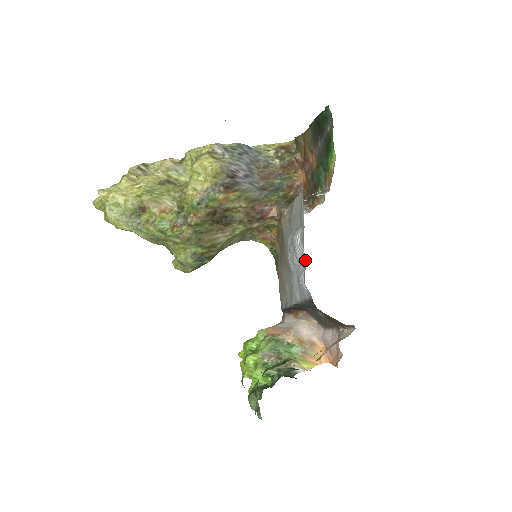
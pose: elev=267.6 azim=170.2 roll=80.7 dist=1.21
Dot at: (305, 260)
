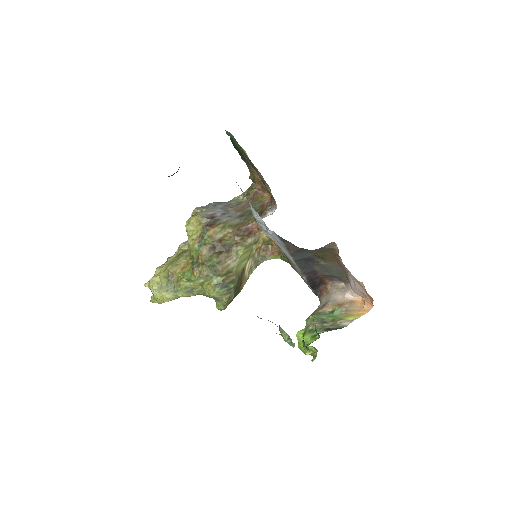
Dot at: (258, 215)
